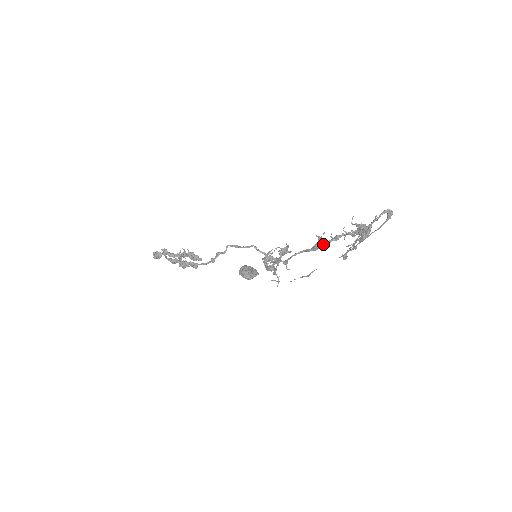
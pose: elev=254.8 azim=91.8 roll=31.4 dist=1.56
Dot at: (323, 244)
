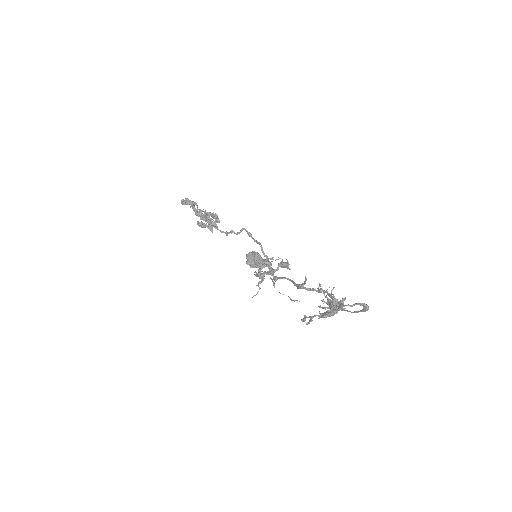
Dot at: occluded
